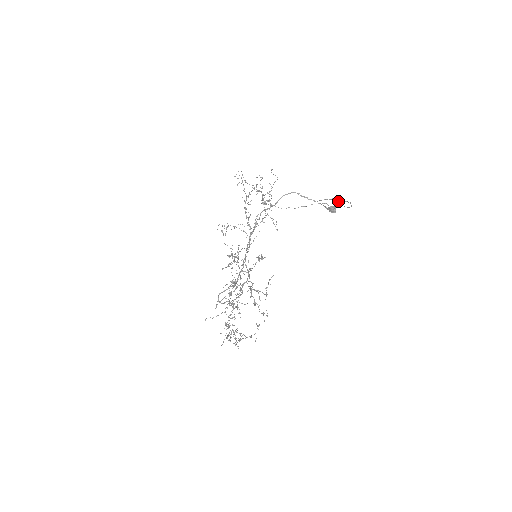
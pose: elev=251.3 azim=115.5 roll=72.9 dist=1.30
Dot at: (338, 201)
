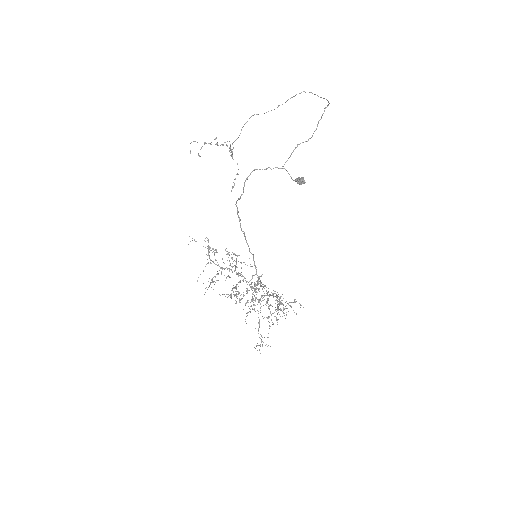
Dot at: (306, 141)
